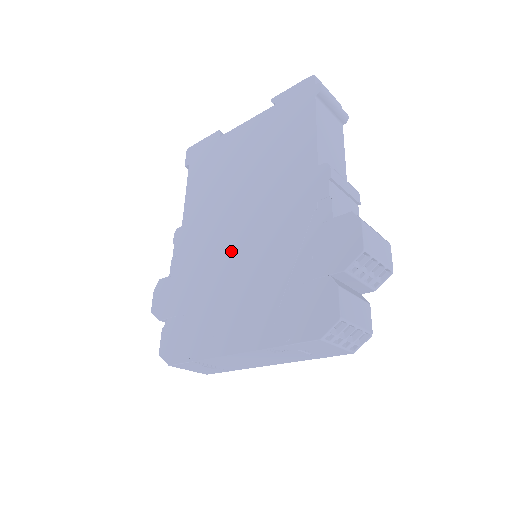
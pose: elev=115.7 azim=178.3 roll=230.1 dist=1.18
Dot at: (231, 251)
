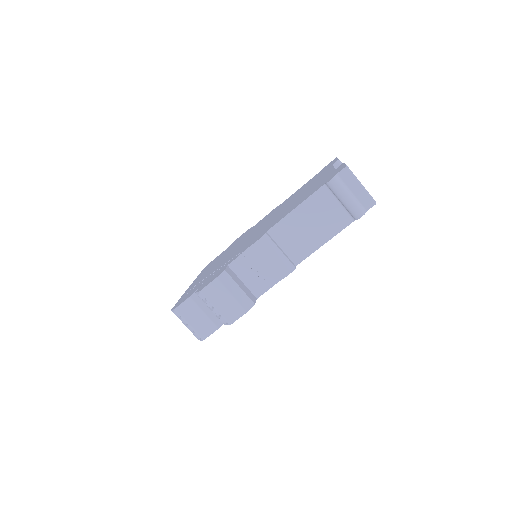
Dot at: occluded
